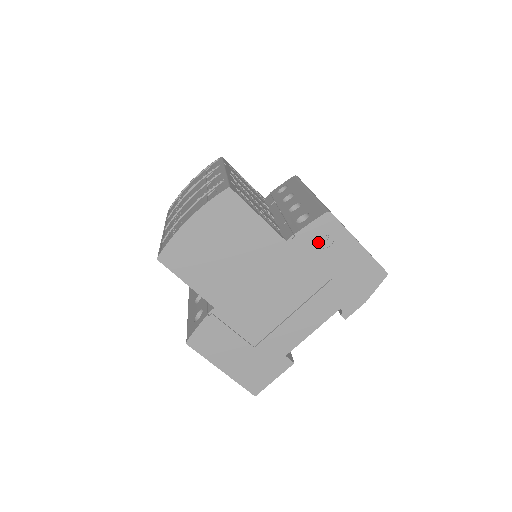
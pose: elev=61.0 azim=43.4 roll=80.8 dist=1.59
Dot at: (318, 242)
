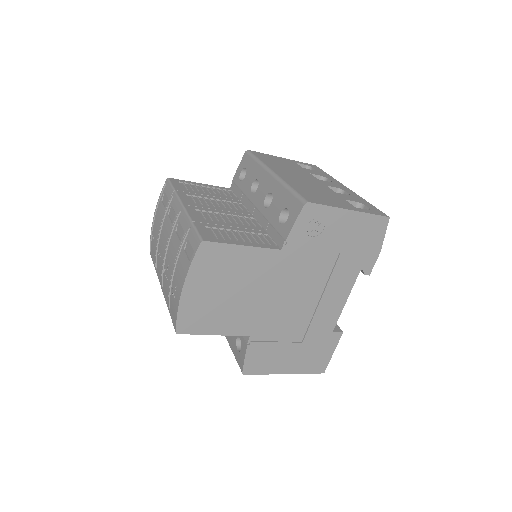
Dot at: (311, 233)
